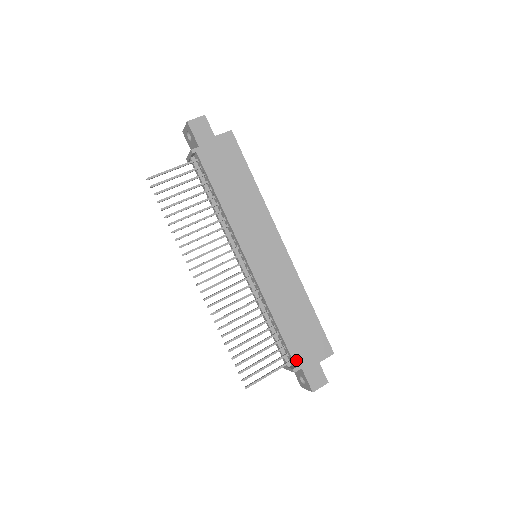
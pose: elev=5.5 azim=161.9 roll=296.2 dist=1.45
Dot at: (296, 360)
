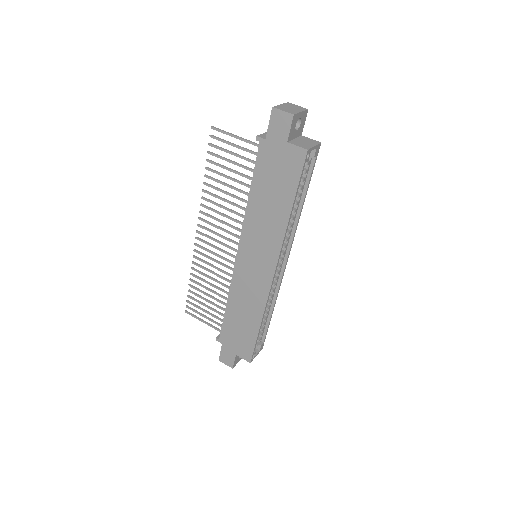
Dot at: (222, 337)
